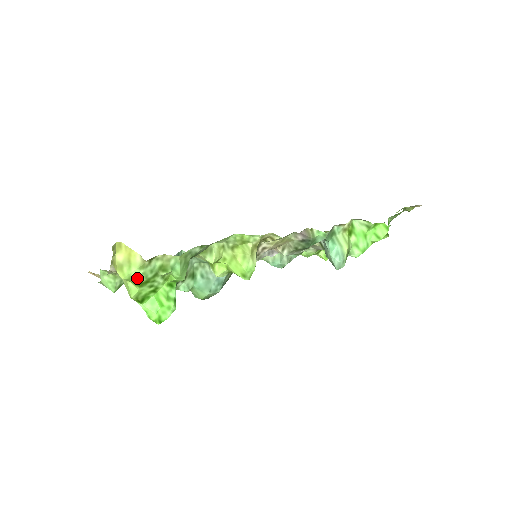
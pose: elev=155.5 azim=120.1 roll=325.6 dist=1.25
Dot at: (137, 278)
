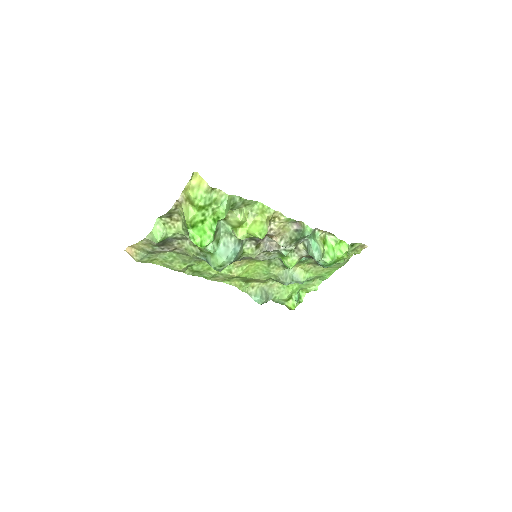
Dot at: (200, 200)
